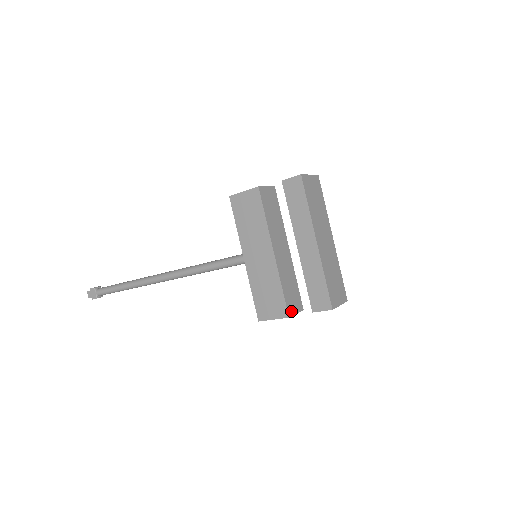
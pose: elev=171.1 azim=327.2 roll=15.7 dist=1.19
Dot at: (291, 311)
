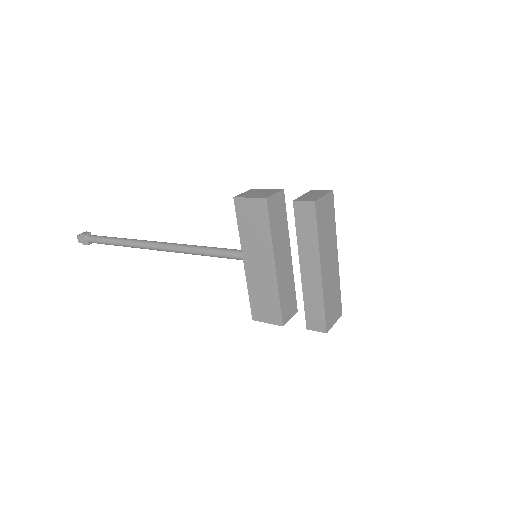
Dot at: (286, 319)
